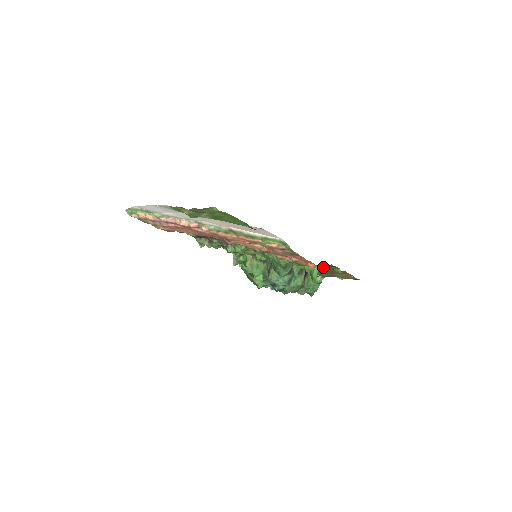
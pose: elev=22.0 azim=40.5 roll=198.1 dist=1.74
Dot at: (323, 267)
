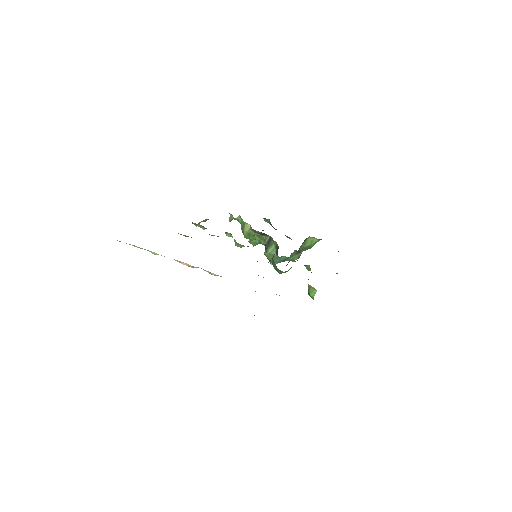
Dot at: occluded
